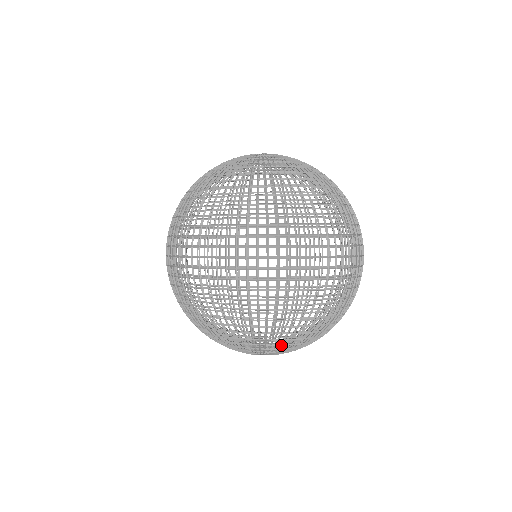
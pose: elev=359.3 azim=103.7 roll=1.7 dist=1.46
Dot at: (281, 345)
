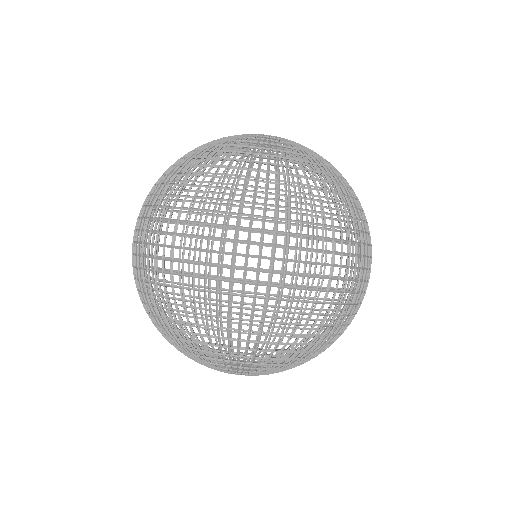
Dot at: (276, 365)
